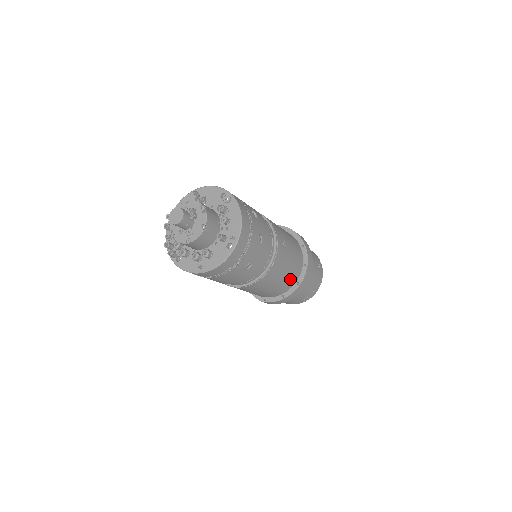
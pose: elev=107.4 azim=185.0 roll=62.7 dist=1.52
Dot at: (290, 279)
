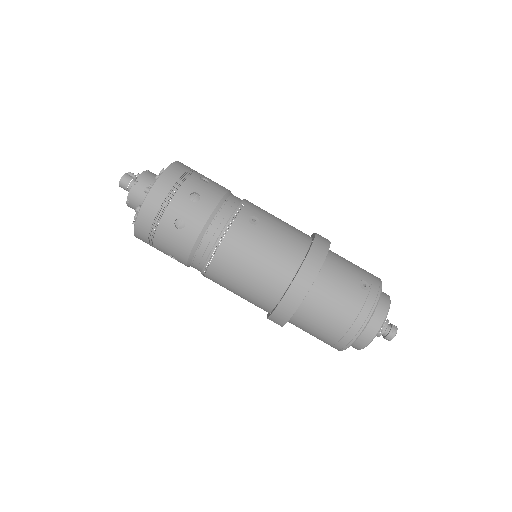
Dot at: (275, 271)
